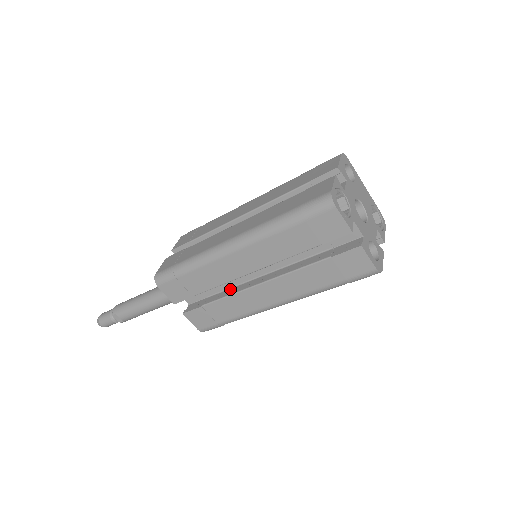
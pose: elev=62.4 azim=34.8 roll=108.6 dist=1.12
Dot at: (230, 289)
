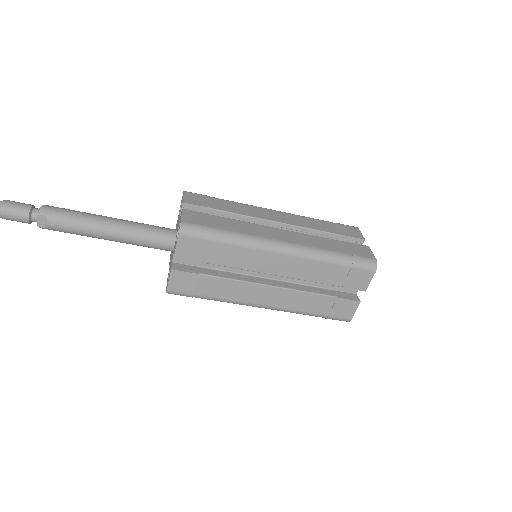
Dot at: (230, 273)
